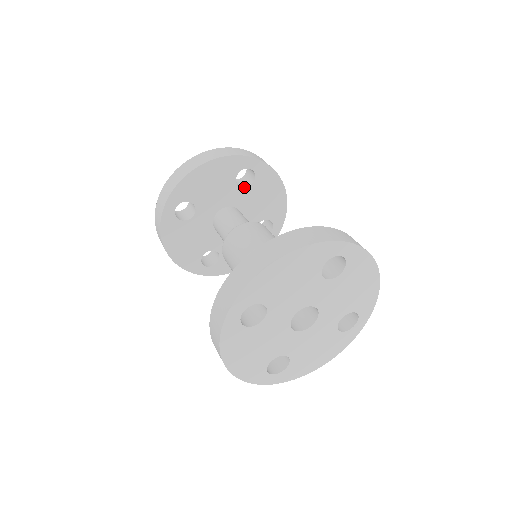
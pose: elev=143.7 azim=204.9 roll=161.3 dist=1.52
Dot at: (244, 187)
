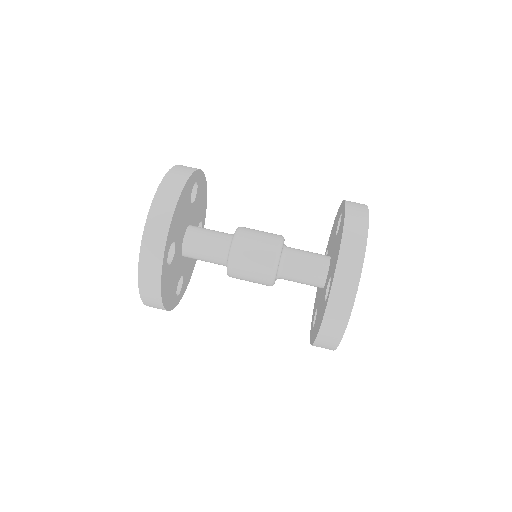
Dot at: (192, 202)
